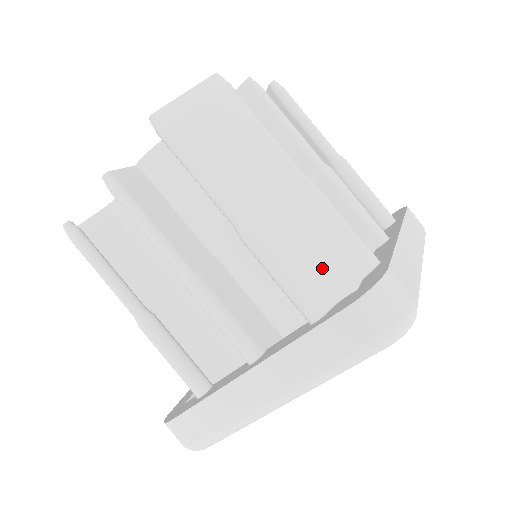
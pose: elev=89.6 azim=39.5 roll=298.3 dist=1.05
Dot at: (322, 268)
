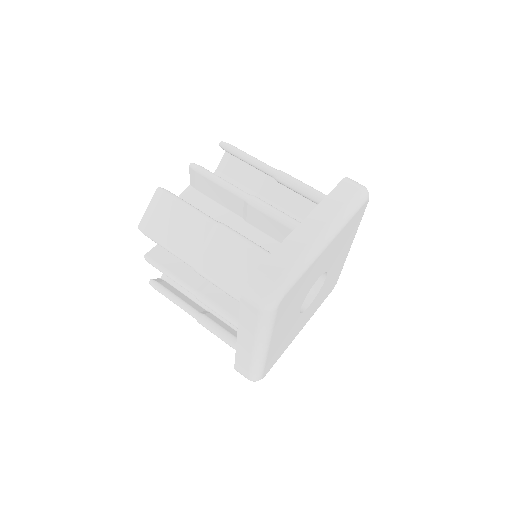
Dot at: (238, 274)
